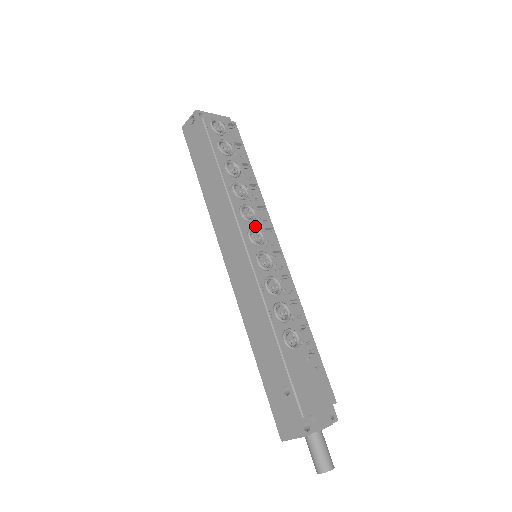
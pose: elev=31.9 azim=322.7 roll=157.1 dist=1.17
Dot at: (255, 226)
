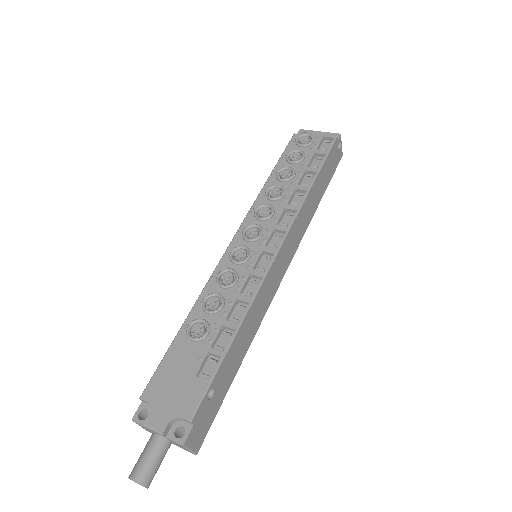
Dot at: (263, 225)
